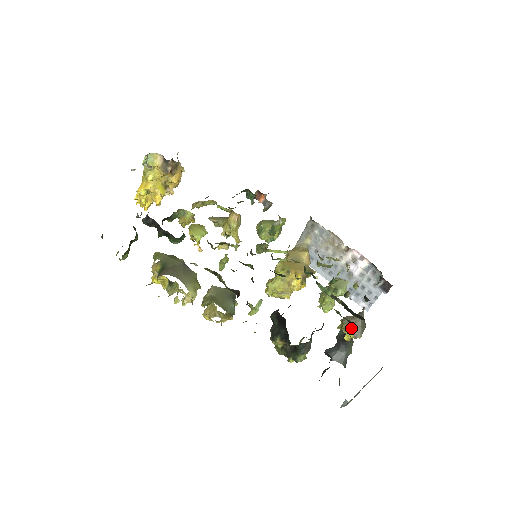
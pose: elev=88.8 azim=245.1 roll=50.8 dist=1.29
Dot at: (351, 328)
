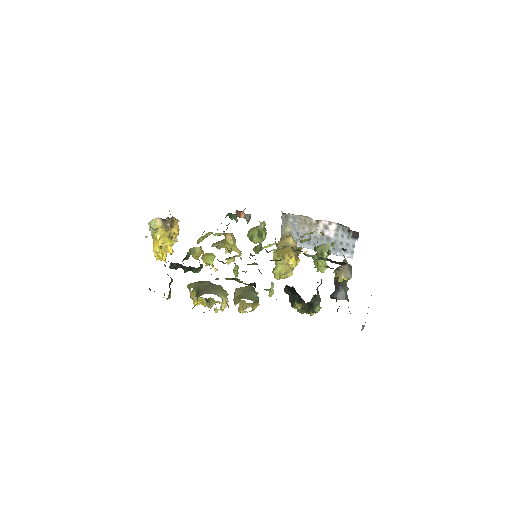
Dot at: (342, 274)
